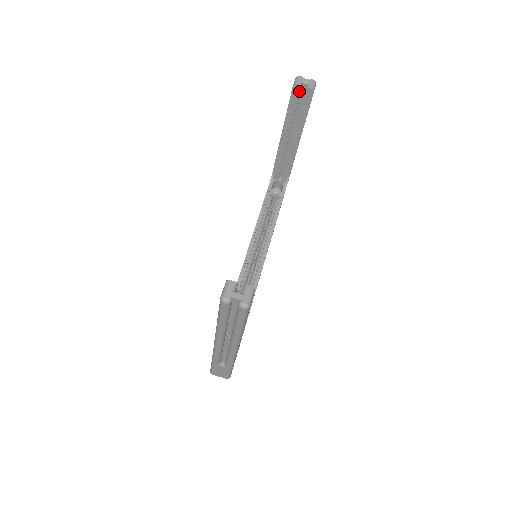
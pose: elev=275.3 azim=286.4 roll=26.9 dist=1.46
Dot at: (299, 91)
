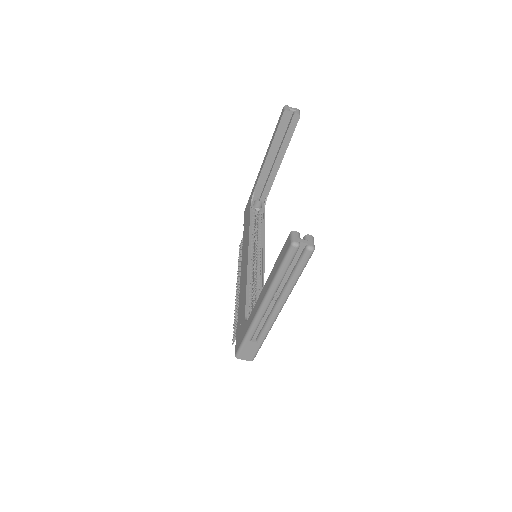
Dot at: (288, 116)
